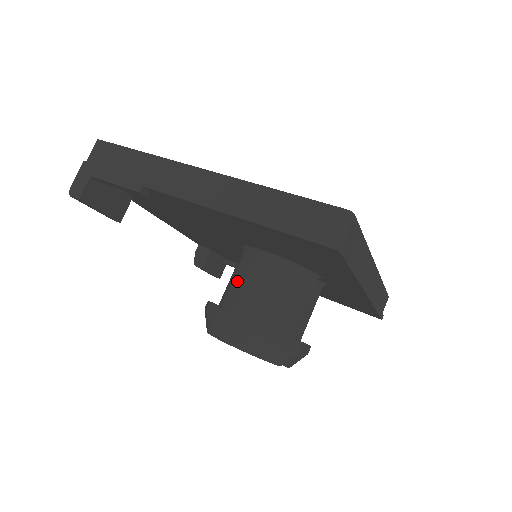
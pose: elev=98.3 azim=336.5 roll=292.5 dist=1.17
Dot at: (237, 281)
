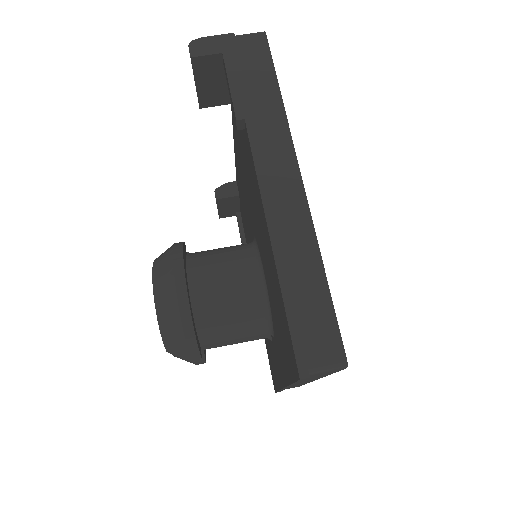
Dot at: (219, 261)
